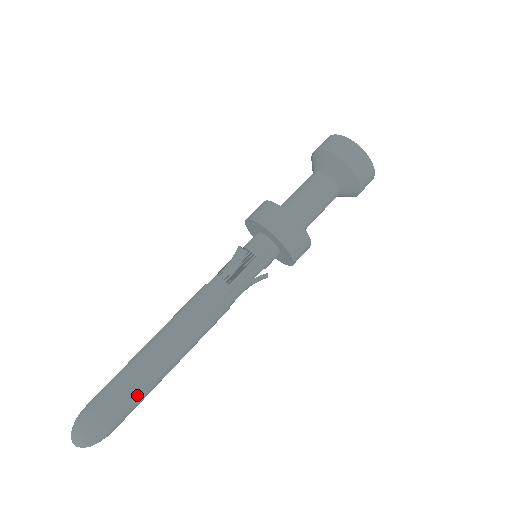
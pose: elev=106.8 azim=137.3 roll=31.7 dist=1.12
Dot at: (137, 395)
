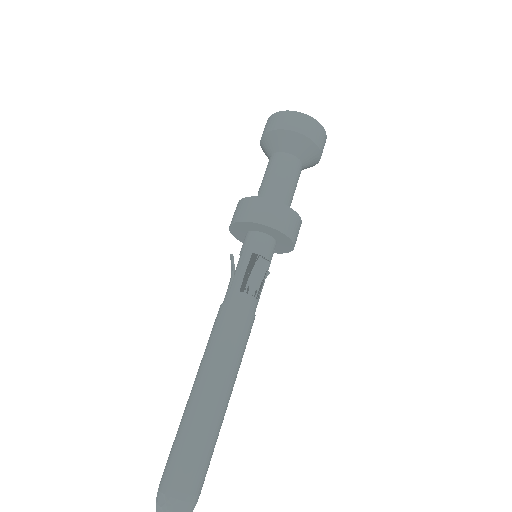
Dot at: occluded
